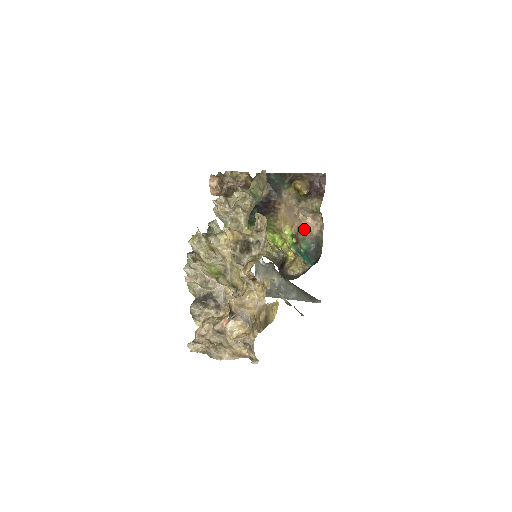
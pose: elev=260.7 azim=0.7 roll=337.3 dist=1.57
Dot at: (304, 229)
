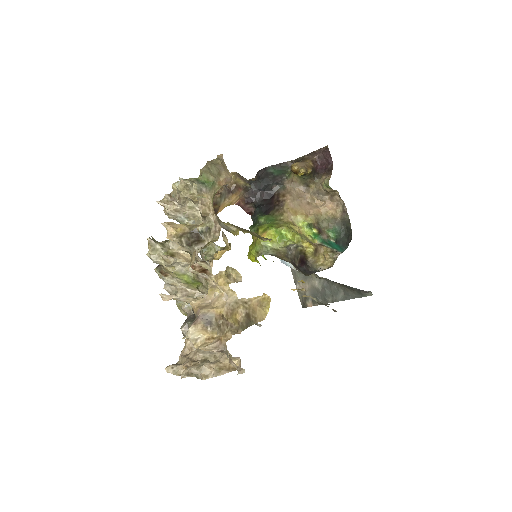
Dot at: (326, 215)
